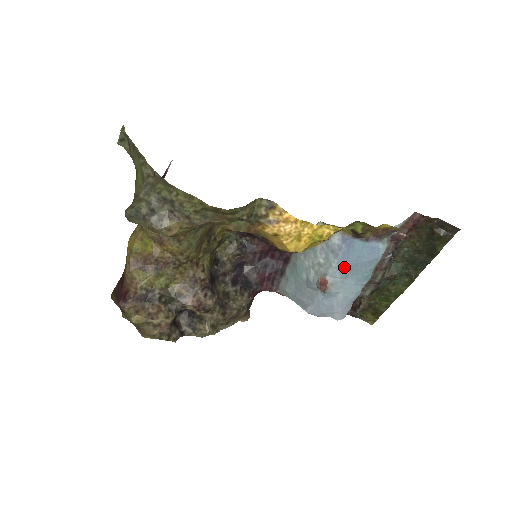
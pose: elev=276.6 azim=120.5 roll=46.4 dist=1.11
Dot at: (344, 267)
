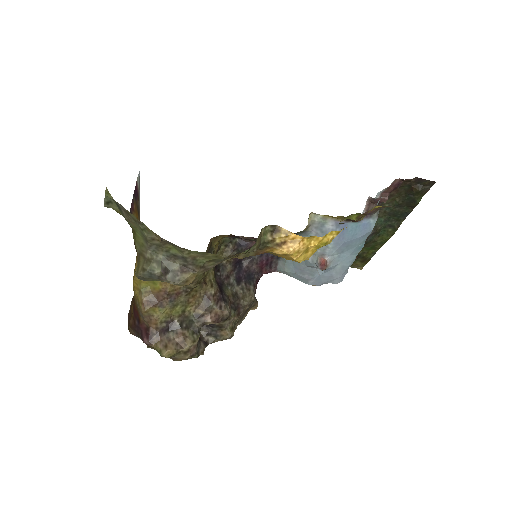
Dot at: (340, 246)
